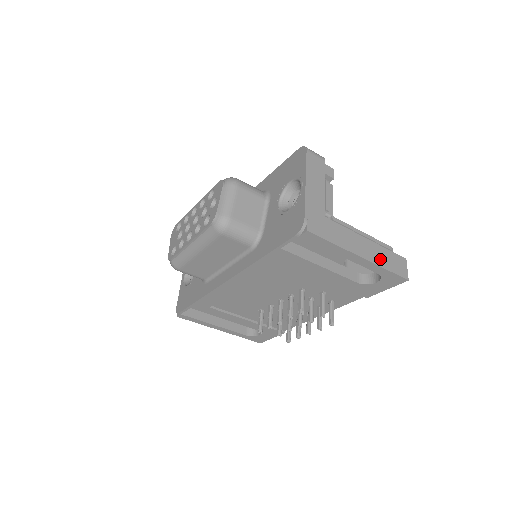
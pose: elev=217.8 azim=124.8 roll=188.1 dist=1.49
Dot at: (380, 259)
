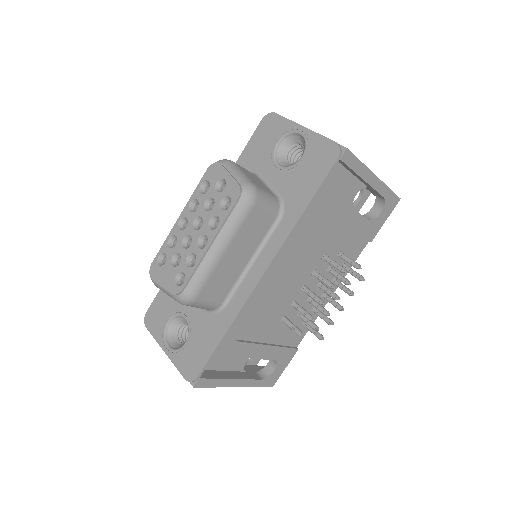
Dot at: occluded
